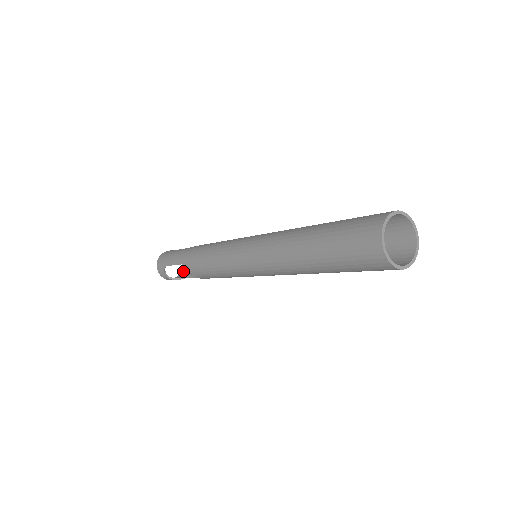
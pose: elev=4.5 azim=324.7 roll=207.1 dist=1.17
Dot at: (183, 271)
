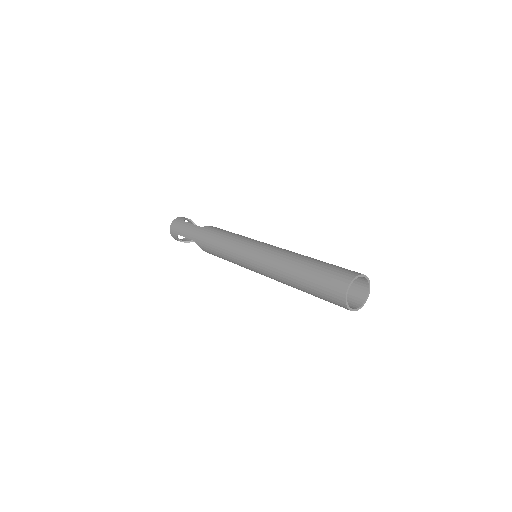
Dot at: occluded
